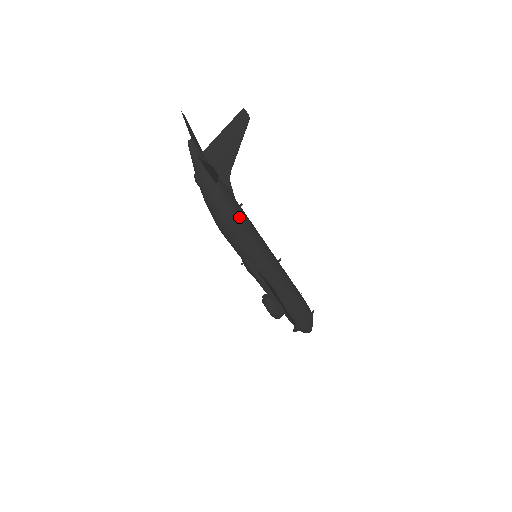
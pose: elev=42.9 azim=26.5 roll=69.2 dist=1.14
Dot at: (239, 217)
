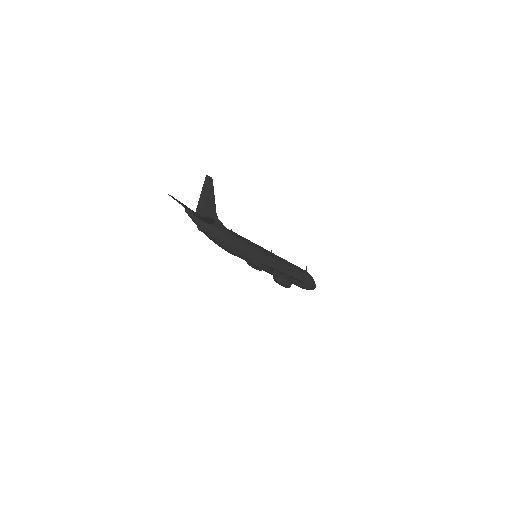
Dot at: (235, 238)
